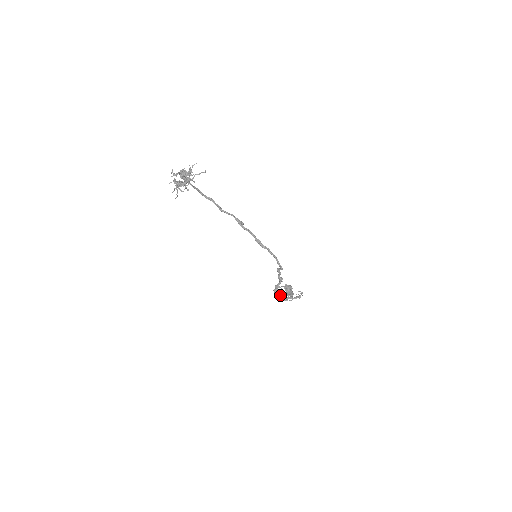
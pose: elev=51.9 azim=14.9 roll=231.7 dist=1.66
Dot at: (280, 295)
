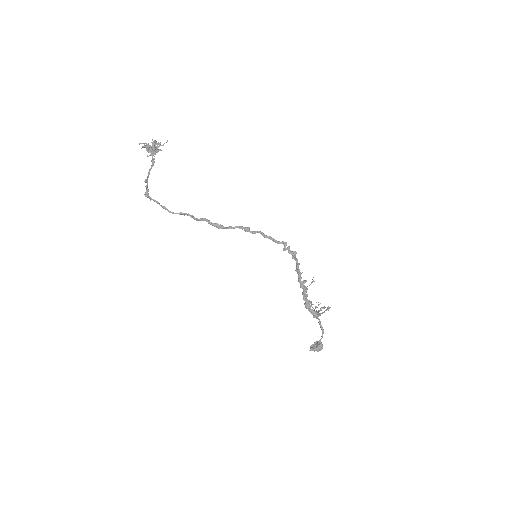
Dot at: (310, 305)
